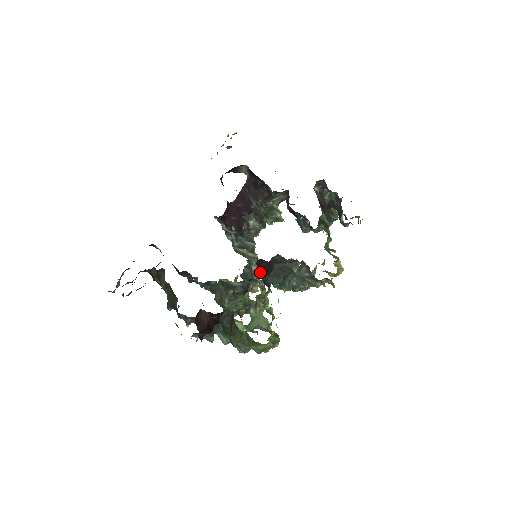
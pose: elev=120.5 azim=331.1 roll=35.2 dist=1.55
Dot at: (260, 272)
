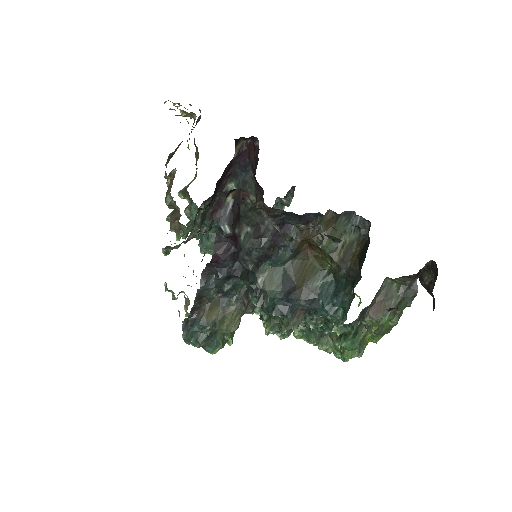
Dot at: occluded
